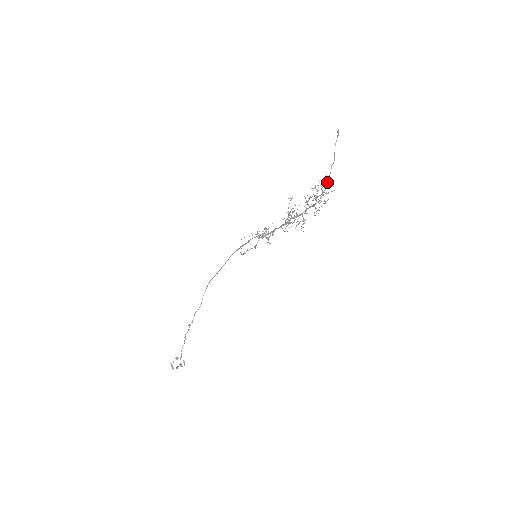
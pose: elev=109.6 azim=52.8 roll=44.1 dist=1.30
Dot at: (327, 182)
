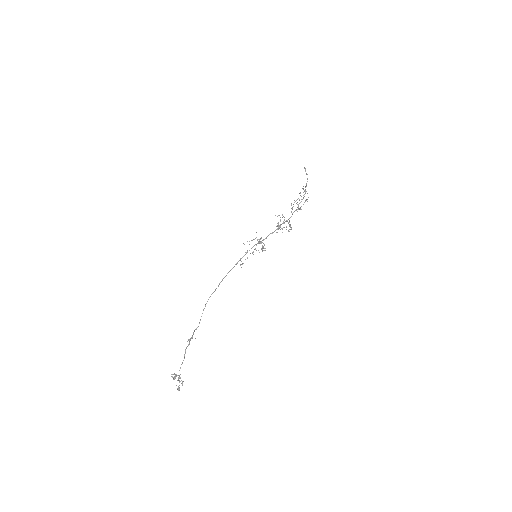
Dot at: (305, 189)
